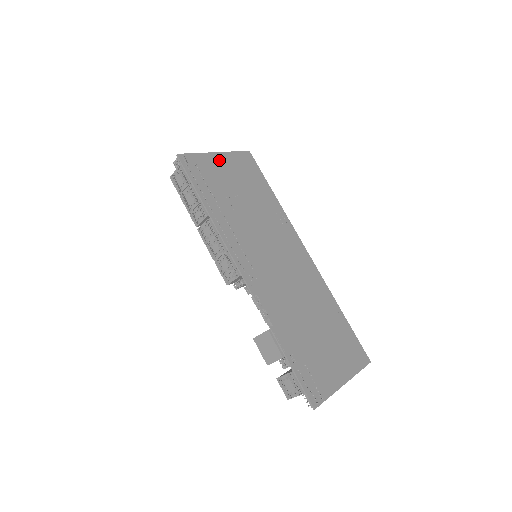
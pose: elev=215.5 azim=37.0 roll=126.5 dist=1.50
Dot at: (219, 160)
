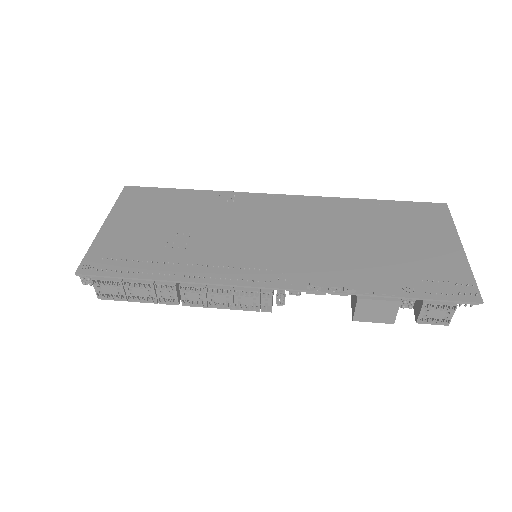
Dot at: (114, 227)
